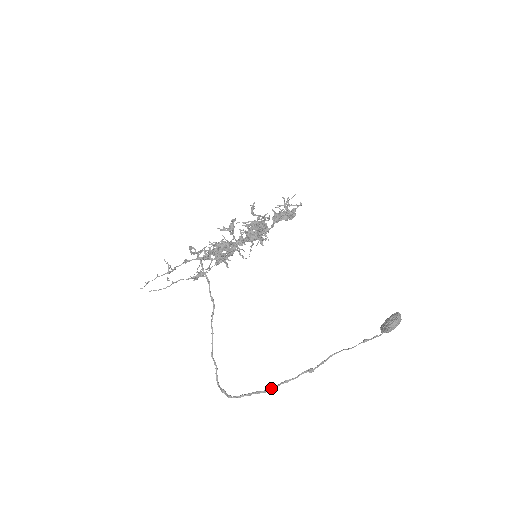
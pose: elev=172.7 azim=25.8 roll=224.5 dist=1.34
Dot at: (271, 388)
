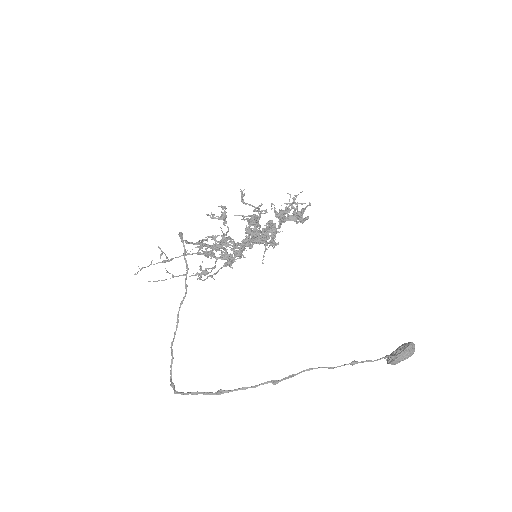
Dot at: (223, 392)
